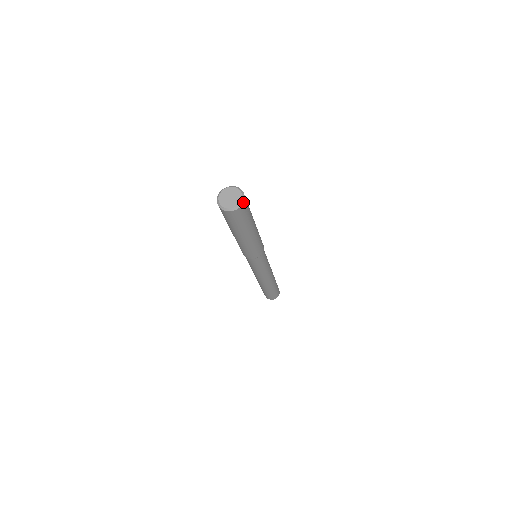
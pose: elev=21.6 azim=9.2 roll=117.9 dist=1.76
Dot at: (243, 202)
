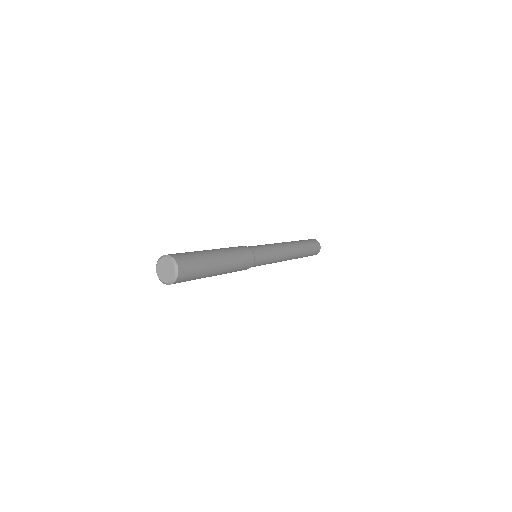
Dot at: (177, 277)
